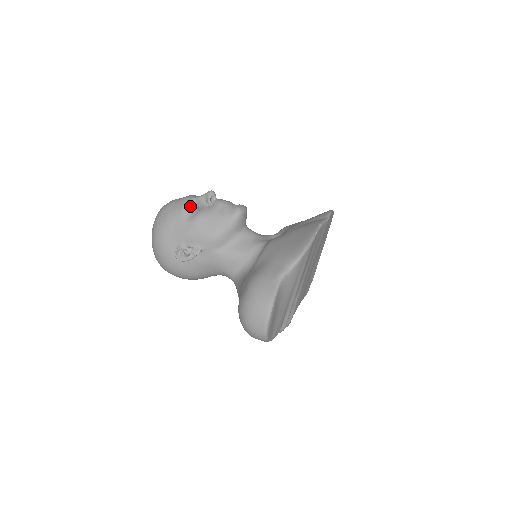
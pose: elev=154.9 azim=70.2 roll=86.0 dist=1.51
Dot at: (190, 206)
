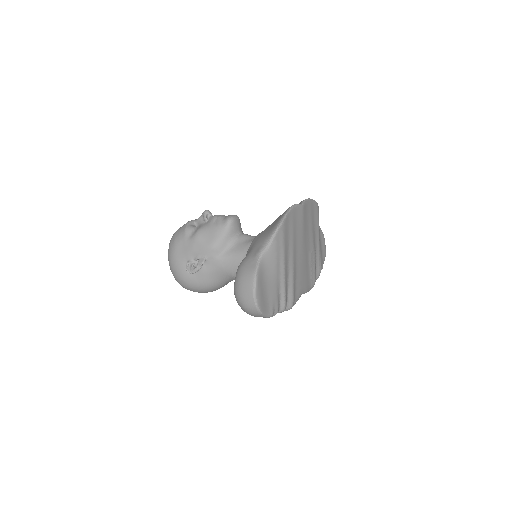
Dot at: (191, 227)
